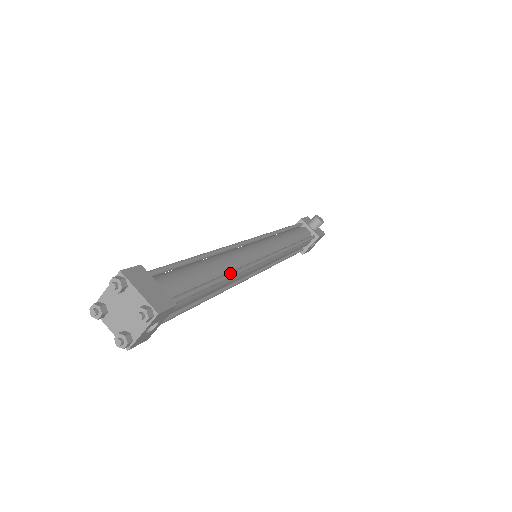
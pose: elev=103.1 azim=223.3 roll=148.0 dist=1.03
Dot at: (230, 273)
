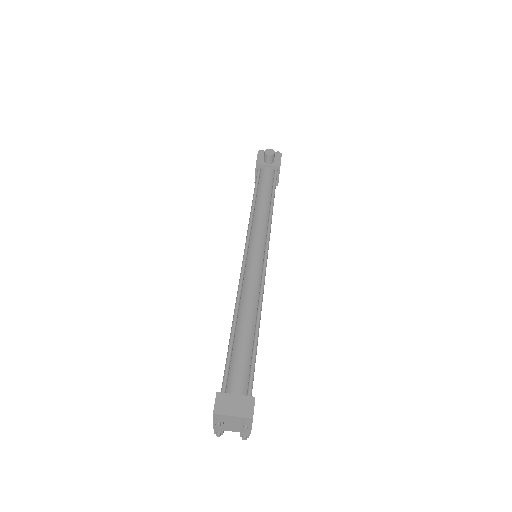
Dot at: (258, 317)
